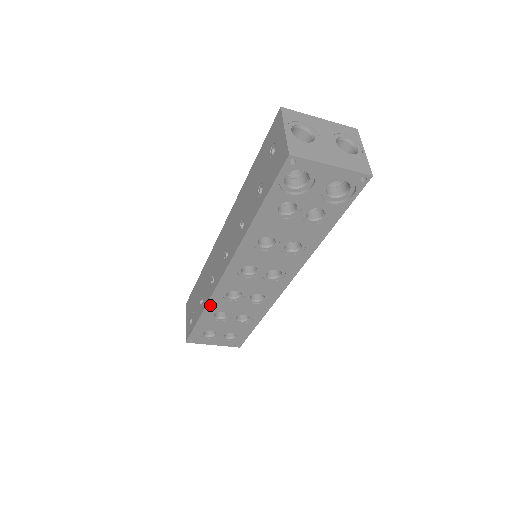
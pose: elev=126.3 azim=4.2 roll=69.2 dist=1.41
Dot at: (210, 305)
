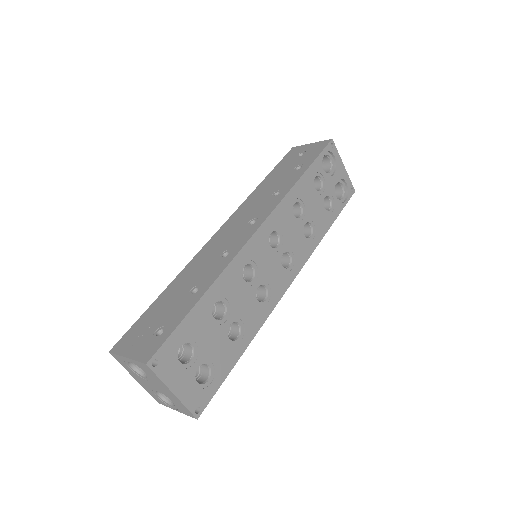
Dot at: (222, 278)
